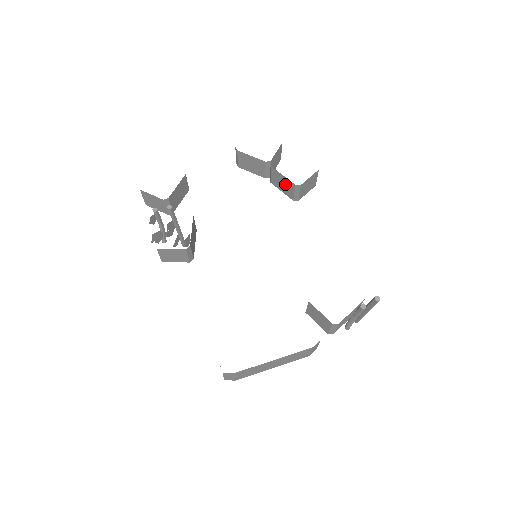
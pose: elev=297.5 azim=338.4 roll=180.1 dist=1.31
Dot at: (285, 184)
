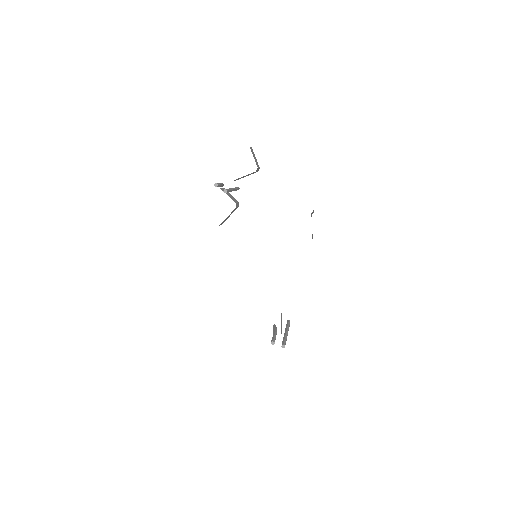
Dot at: occluded
